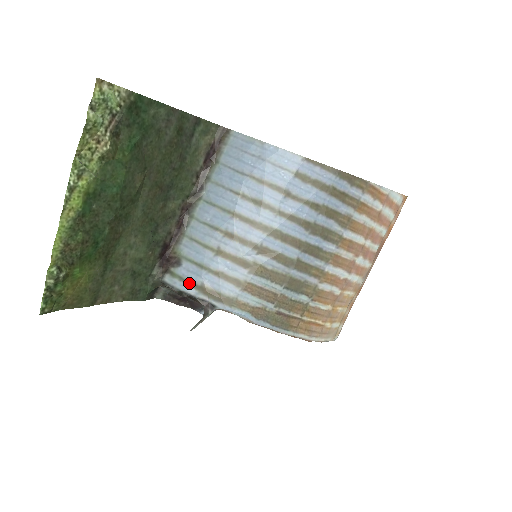
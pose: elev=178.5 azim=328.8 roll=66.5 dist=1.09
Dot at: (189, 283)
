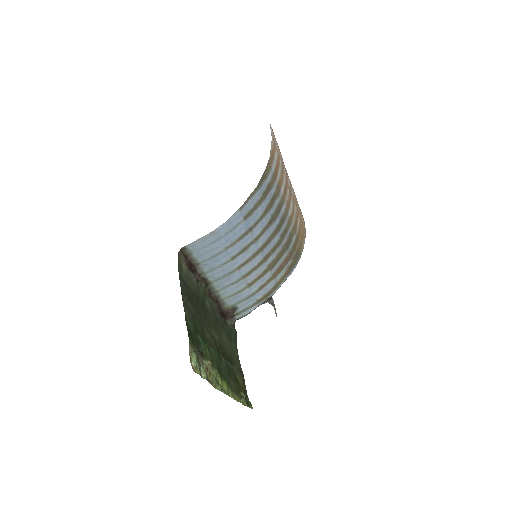
Dot at: (251, 307)
